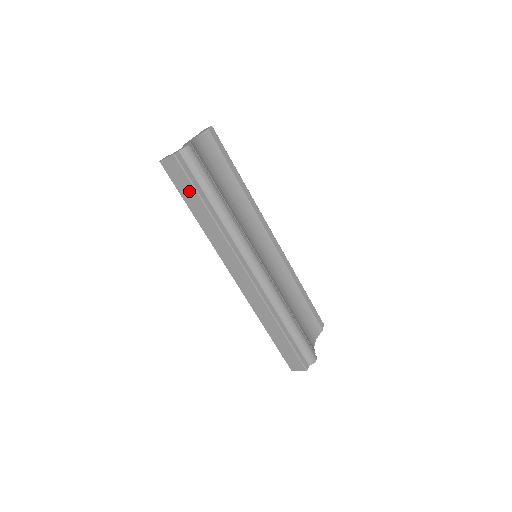
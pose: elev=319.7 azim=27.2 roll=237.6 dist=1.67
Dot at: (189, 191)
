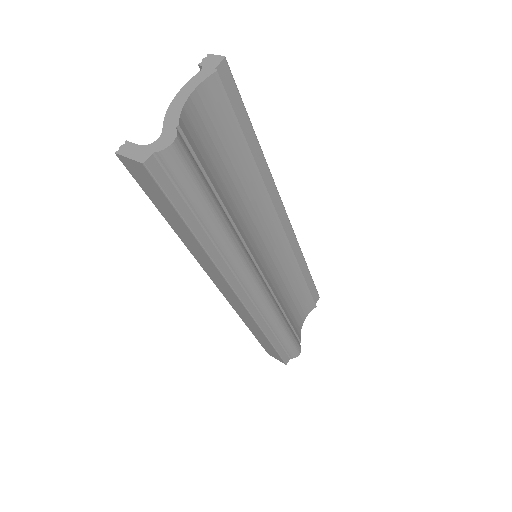
Dot at: (166, 207)
